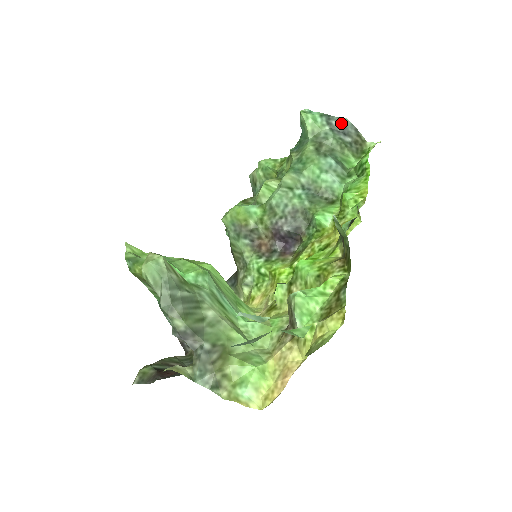
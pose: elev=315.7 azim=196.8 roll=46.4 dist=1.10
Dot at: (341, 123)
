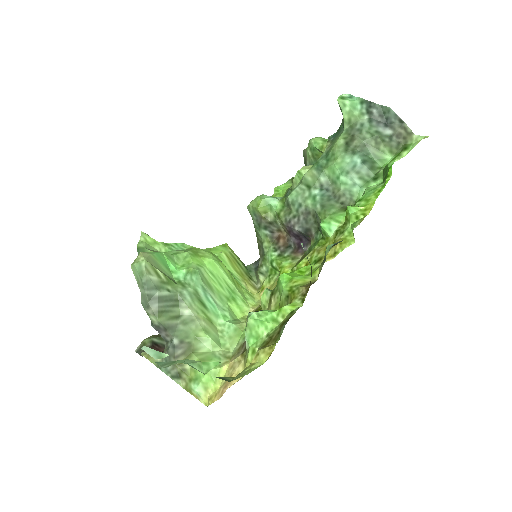
Dot at: (383, 112)
